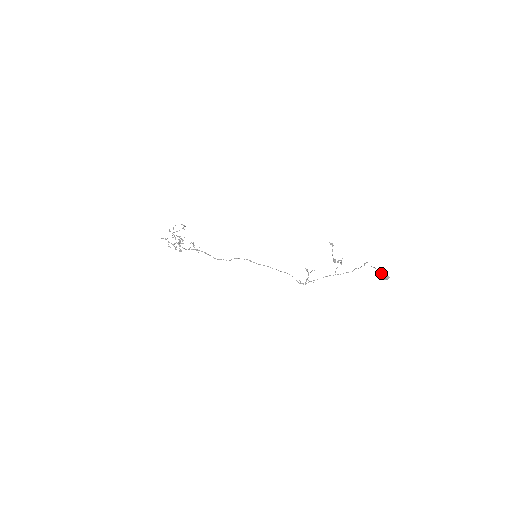
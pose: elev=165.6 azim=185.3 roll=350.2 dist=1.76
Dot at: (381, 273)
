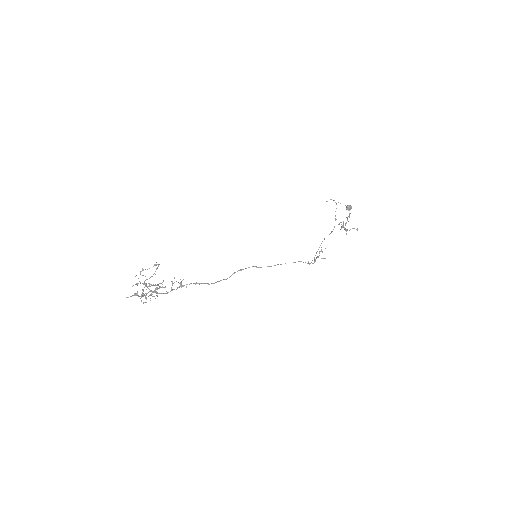
Dot at: occluded
